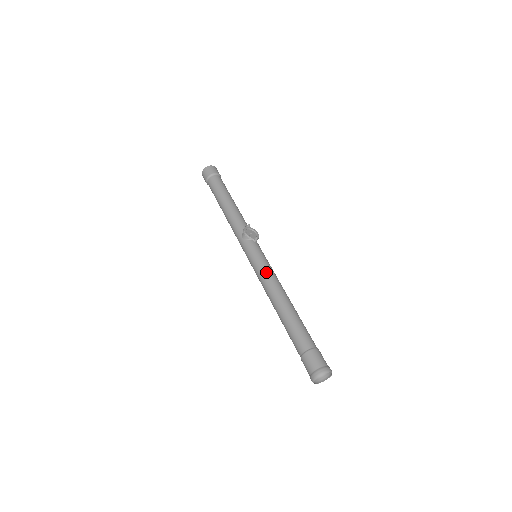
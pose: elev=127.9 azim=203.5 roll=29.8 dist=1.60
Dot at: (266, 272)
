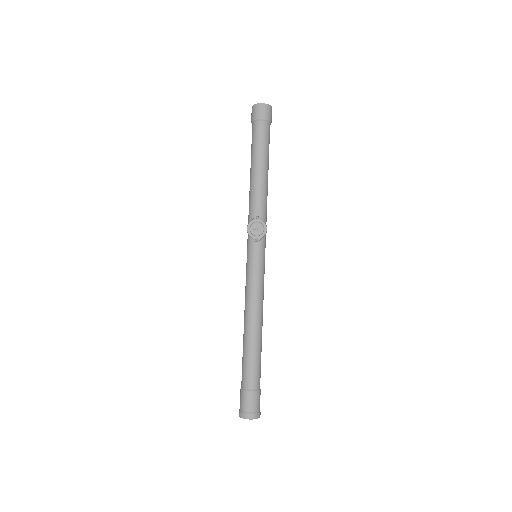
Dot at: (249, 286)
